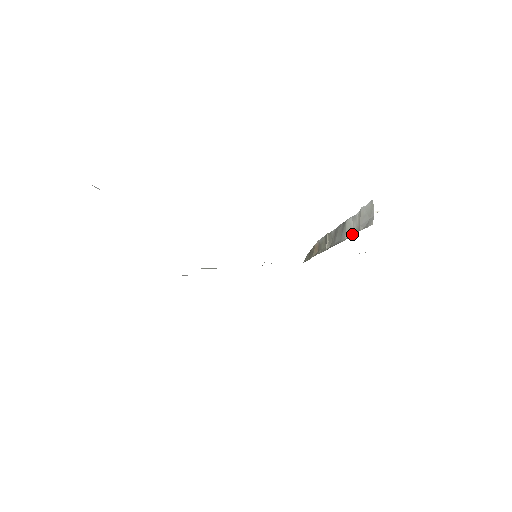
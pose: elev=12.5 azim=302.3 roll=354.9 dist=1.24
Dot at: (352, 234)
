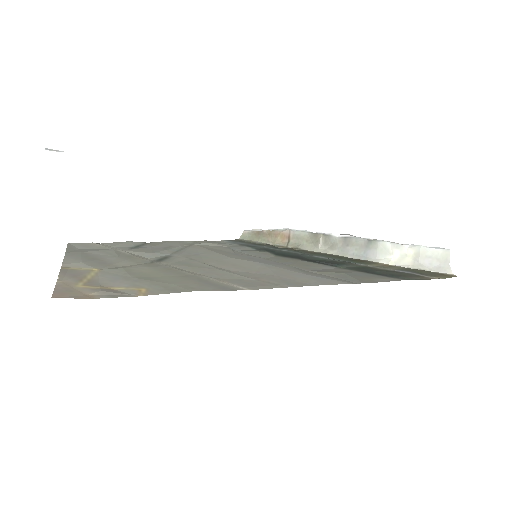
Dot at: (394, 260)
